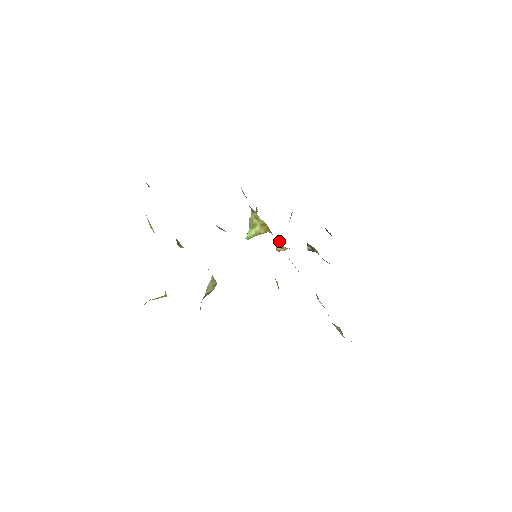
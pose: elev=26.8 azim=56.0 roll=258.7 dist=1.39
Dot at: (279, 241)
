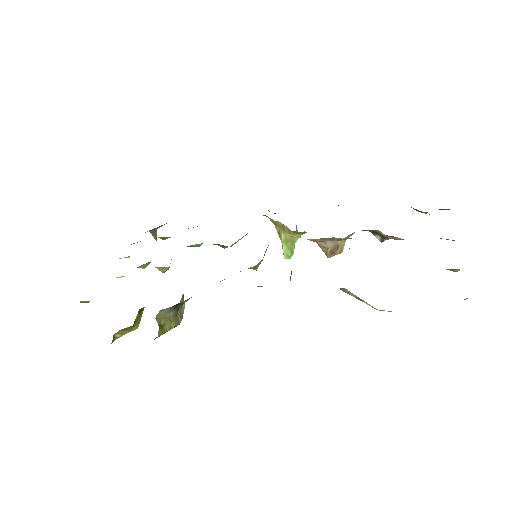
Dot at: occluded
